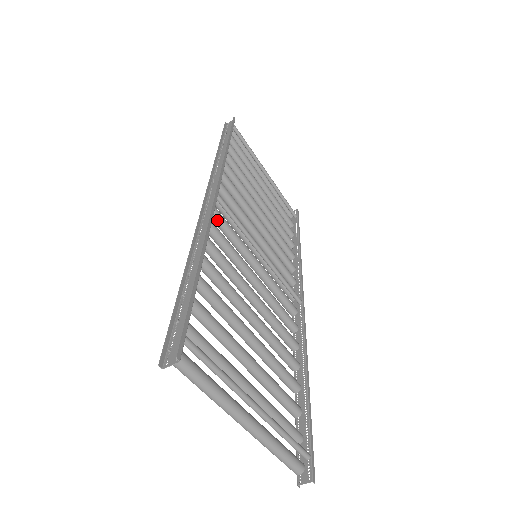
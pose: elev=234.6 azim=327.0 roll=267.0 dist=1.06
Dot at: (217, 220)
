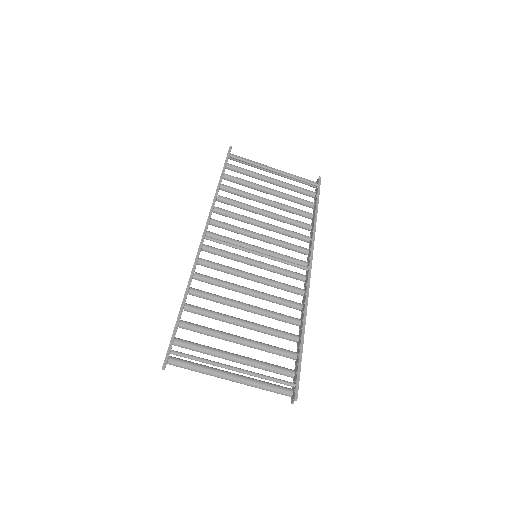
Dot at: (211, 252)
